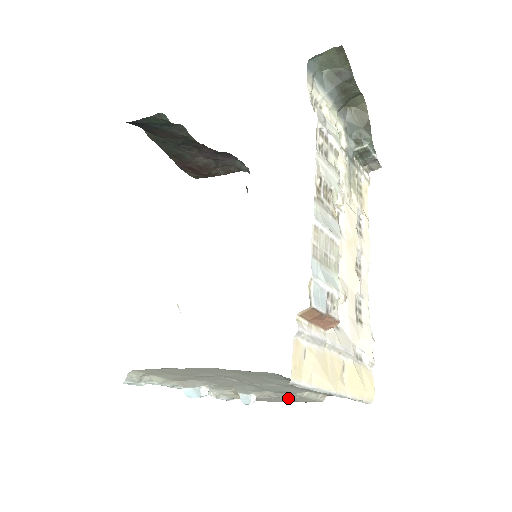
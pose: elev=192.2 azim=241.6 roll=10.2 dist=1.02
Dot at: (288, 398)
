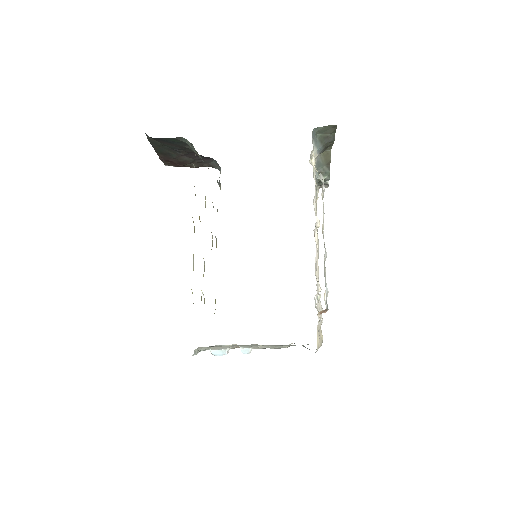
Dot at: (274, 348)
